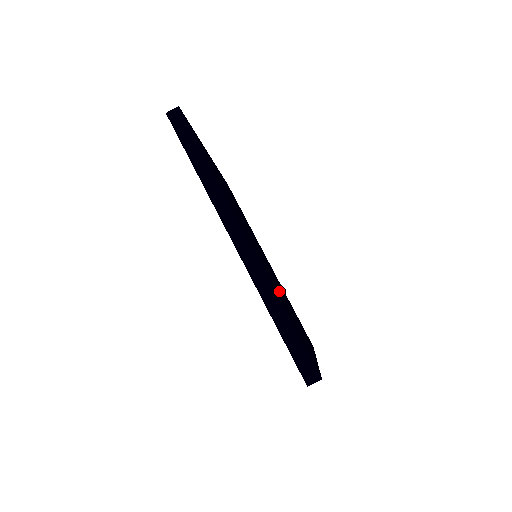
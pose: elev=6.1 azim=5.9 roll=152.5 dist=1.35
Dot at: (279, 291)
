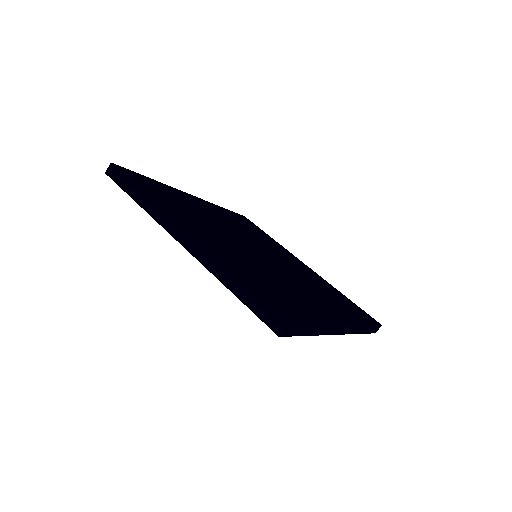
Dot at: (266, 272)
